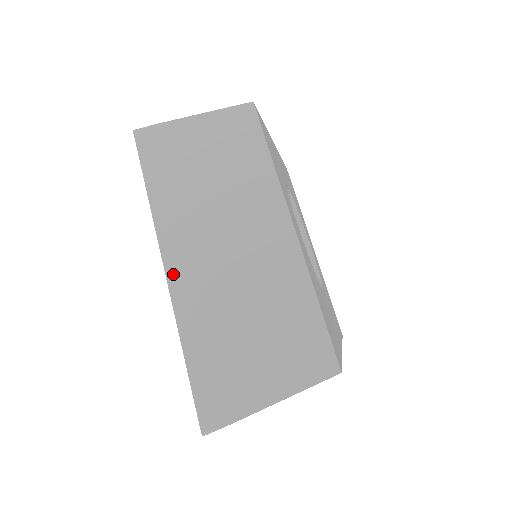
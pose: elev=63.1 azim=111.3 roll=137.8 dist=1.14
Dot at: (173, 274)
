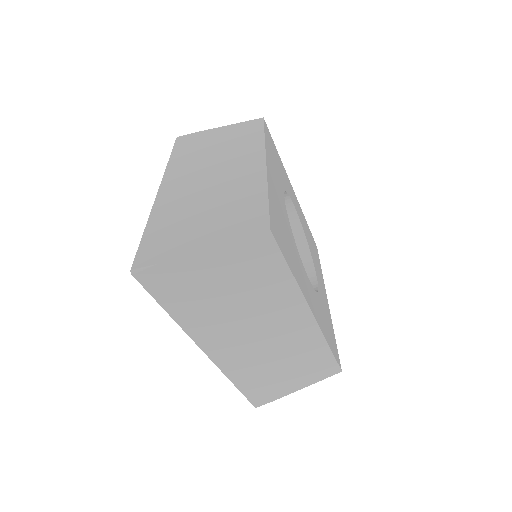
Dot at: (163, 190)
